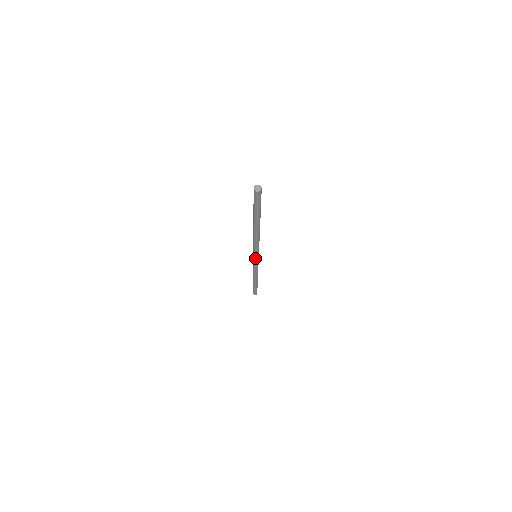
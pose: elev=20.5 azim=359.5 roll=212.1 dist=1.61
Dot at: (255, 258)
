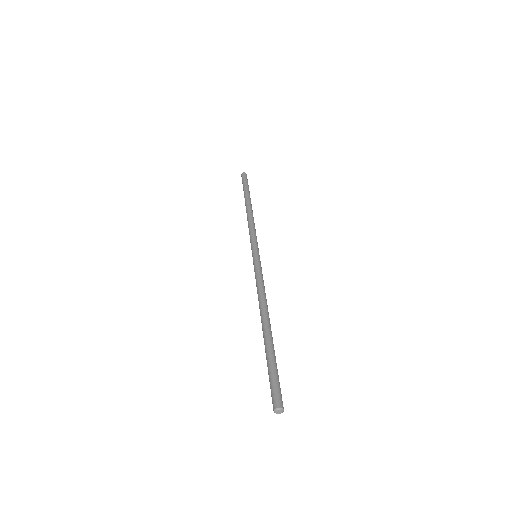
Dot at: occluded
